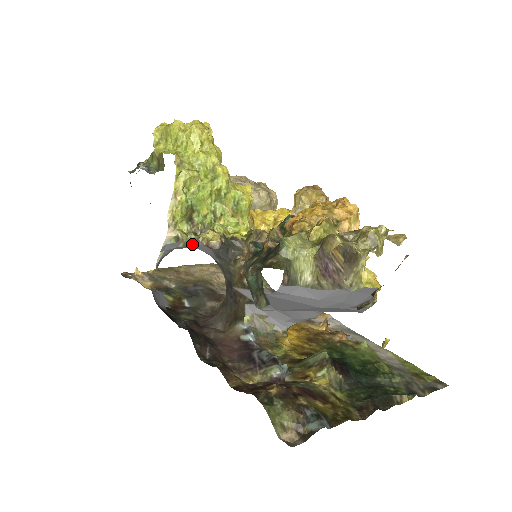
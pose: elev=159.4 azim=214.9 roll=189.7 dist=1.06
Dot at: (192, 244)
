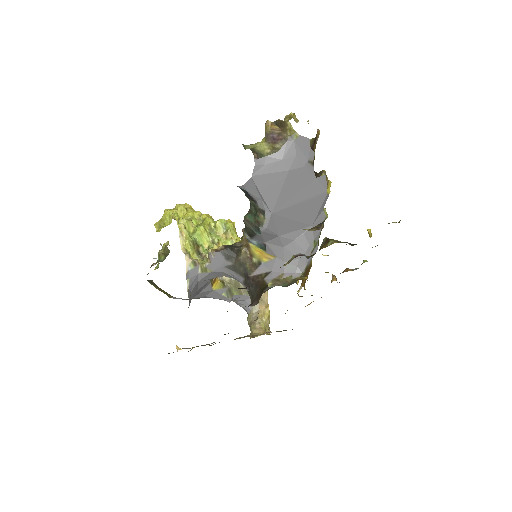
Dot at: (207, 265)
